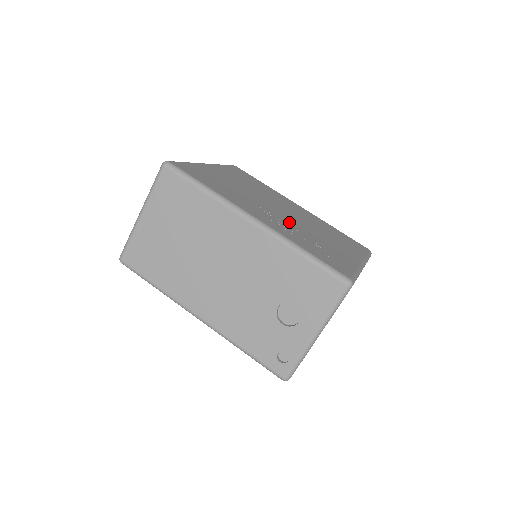
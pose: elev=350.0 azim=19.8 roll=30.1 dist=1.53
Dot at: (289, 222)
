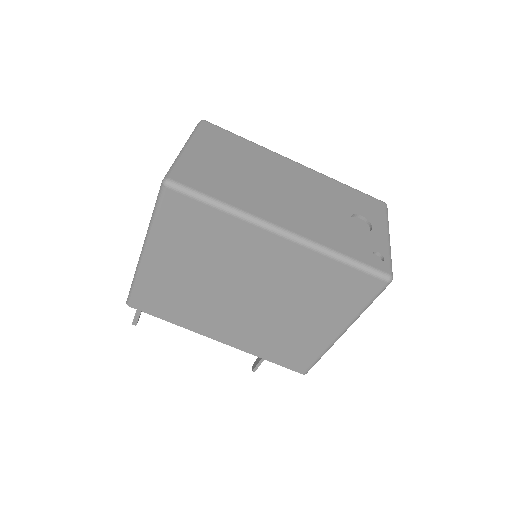
Dot at: occluded
